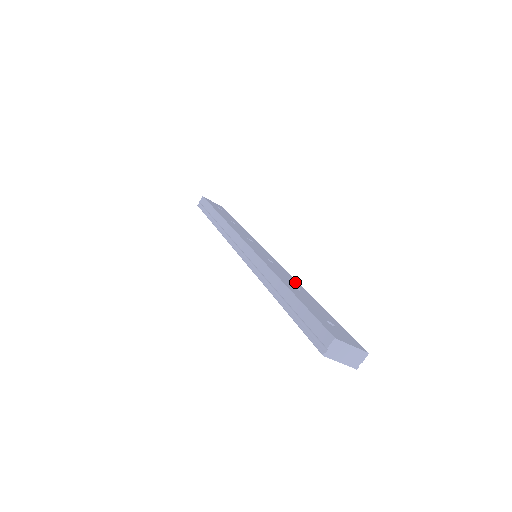
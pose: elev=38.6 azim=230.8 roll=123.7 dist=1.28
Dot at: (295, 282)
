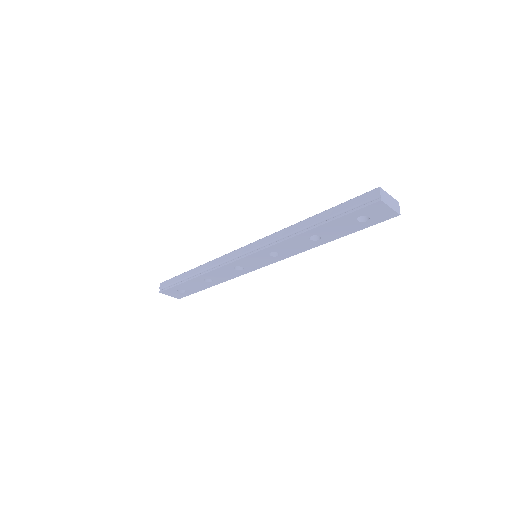
Dot at: occluded
